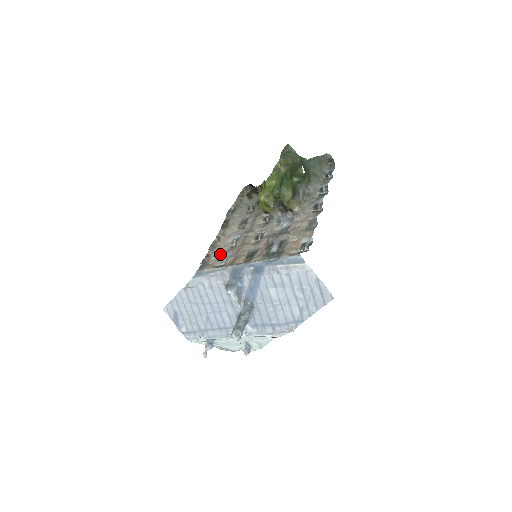
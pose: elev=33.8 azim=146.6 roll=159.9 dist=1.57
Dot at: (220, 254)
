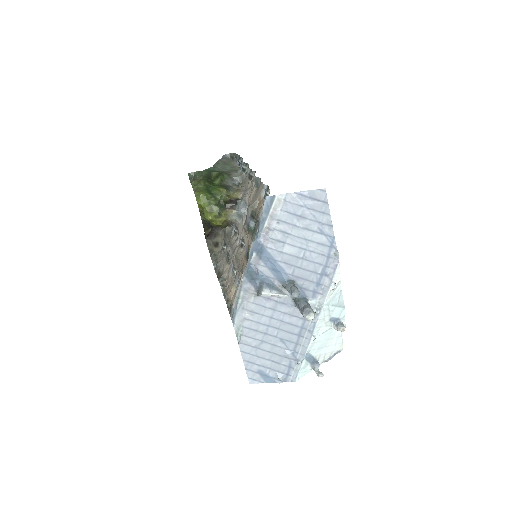
Dot at: (233, 288)
